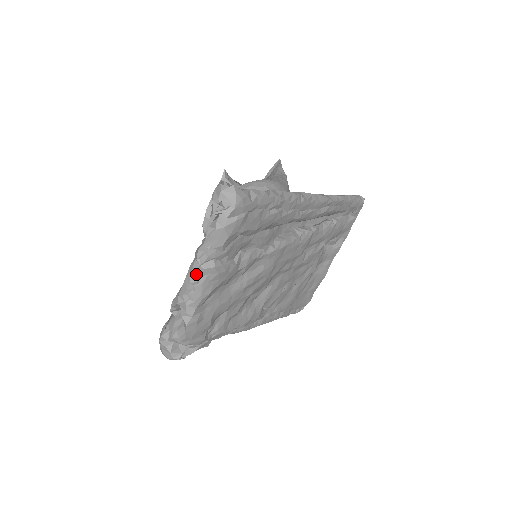
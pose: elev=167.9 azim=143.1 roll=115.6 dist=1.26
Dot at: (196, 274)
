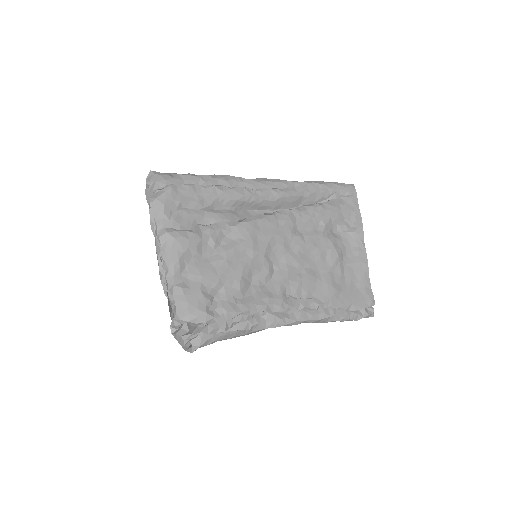
Dot at: (158, 246)
